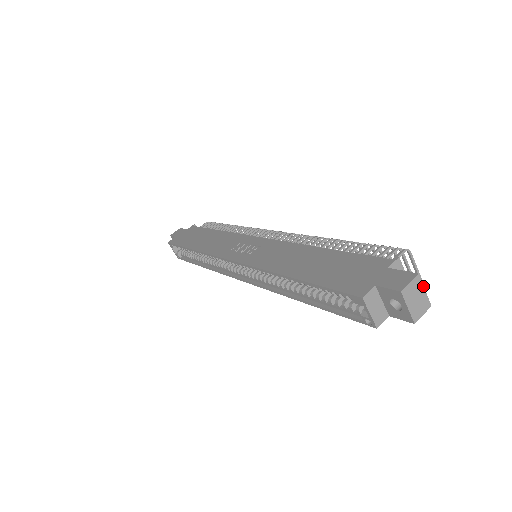
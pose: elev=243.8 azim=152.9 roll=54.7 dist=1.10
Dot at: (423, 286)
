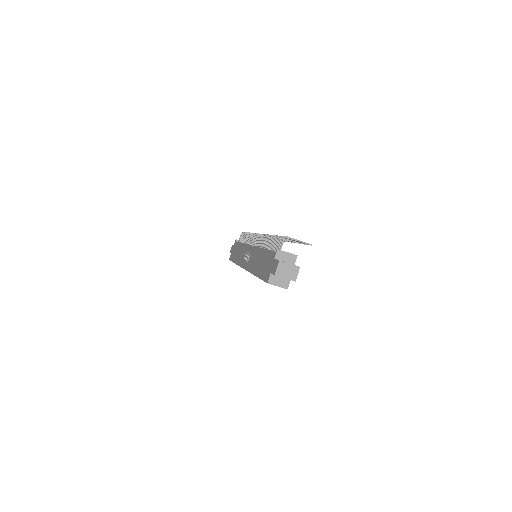
Dot at: (287, 263)
